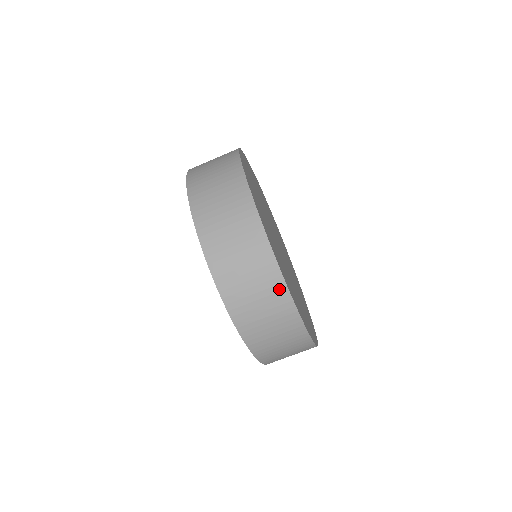
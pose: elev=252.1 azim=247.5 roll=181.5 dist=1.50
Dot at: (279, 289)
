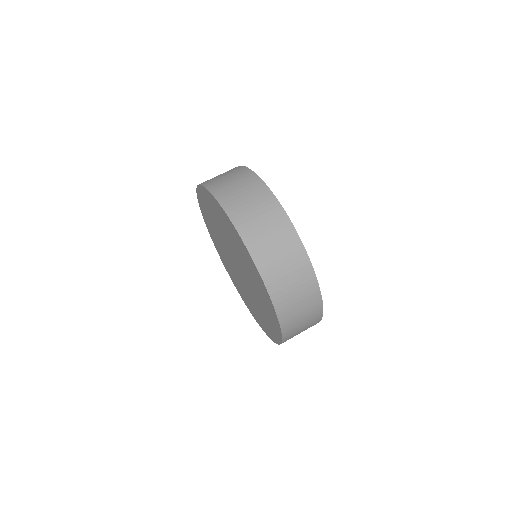
Dot at: (286, 226)
